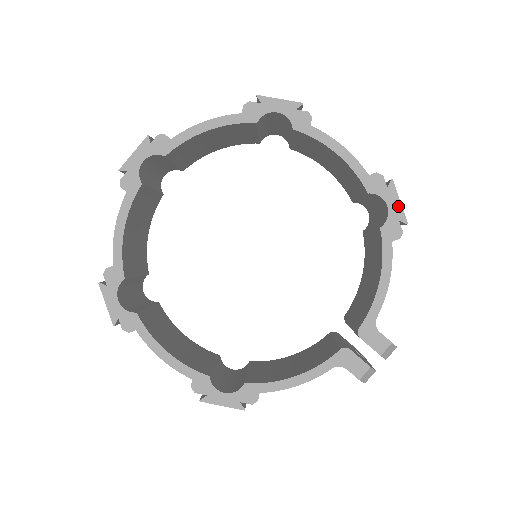
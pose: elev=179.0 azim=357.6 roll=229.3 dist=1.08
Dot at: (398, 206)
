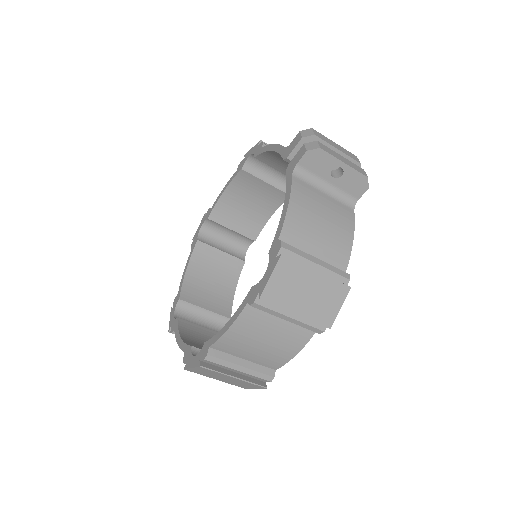
Dot at: (253, 149)
